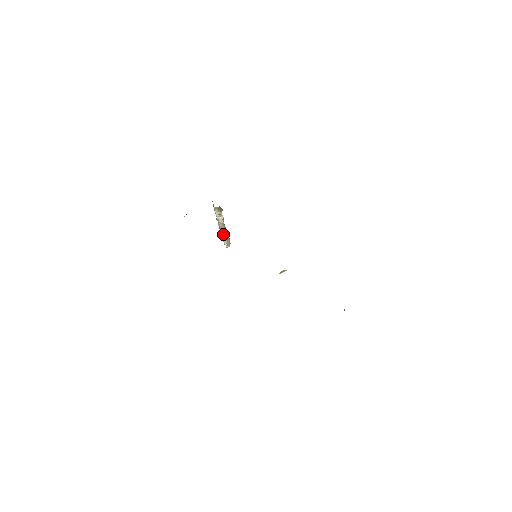
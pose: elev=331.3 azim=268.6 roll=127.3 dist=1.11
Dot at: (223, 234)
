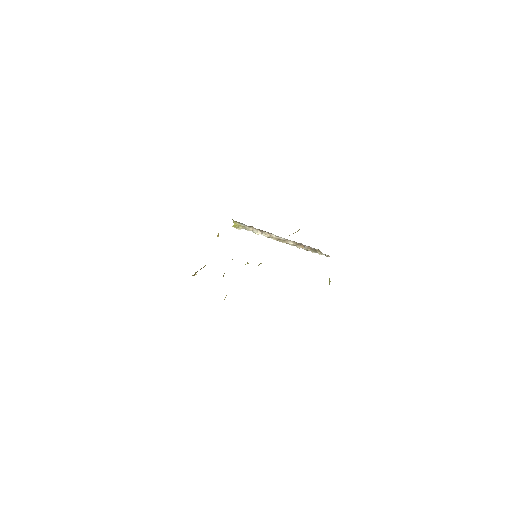
Dot at: occluded
